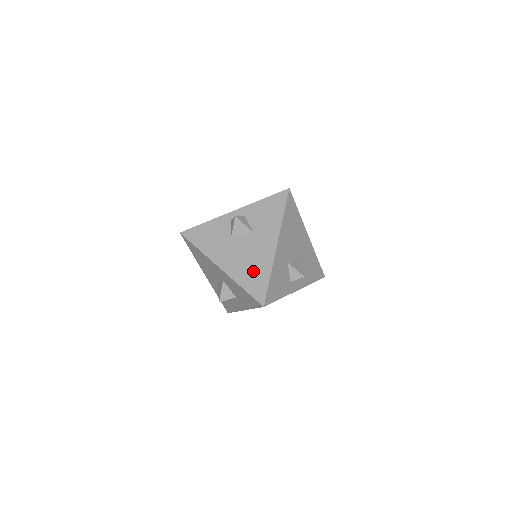
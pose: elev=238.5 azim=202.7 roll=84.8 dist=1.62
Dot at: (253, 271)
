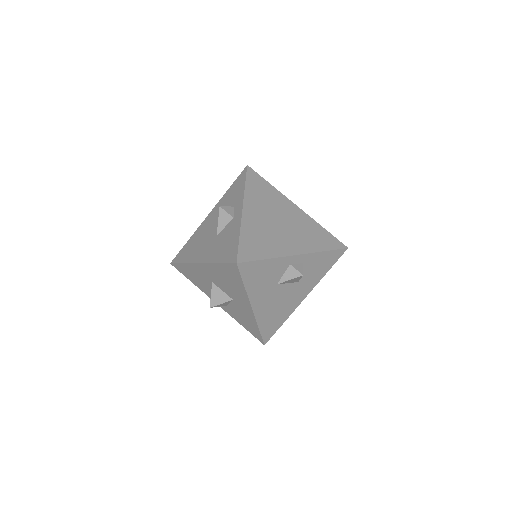
Dot at: (276, 316)
